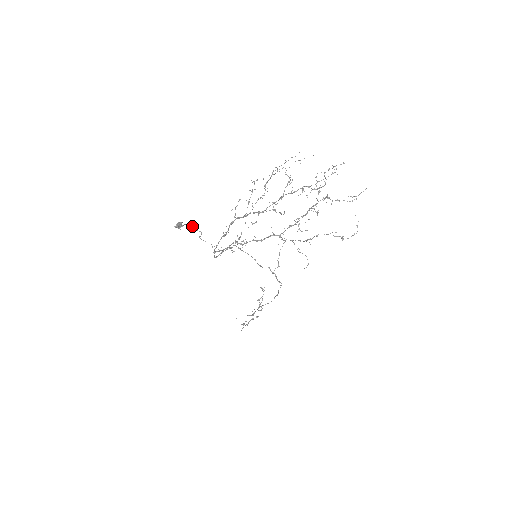
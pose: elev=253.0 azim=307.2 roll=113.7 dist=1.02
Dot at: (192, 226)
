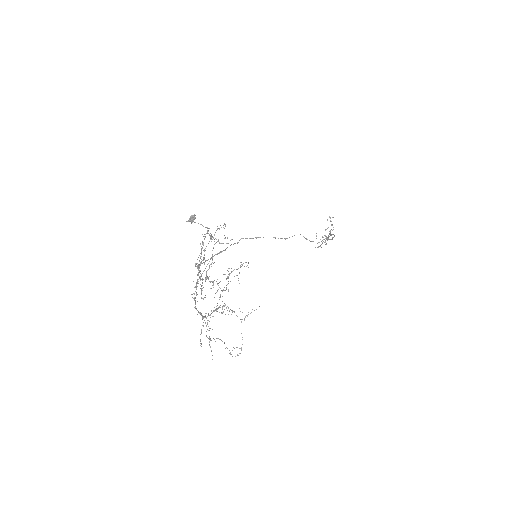
Dot at: occluded
